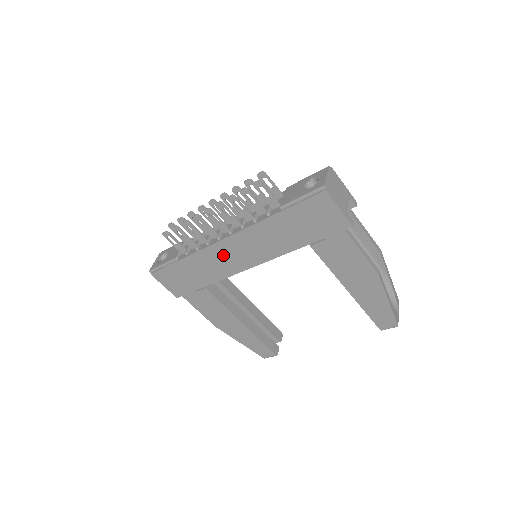
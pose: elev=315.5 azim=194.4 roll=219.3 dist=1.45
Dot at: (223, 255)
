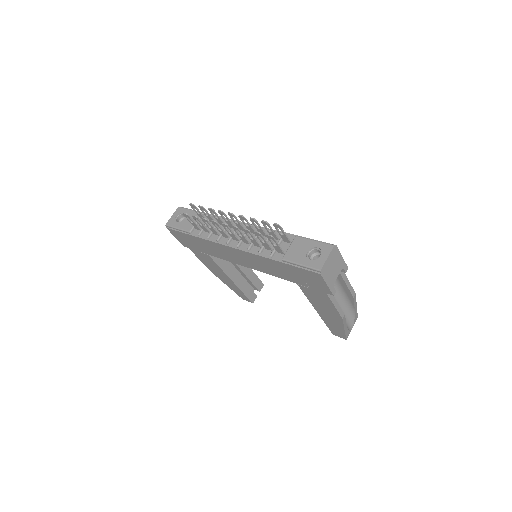
Dot at: (228, 252)
